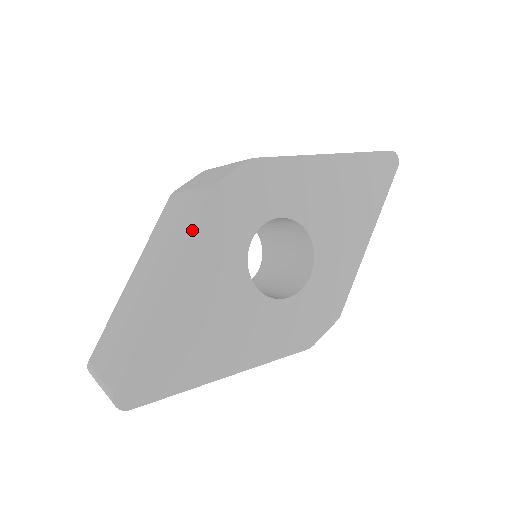
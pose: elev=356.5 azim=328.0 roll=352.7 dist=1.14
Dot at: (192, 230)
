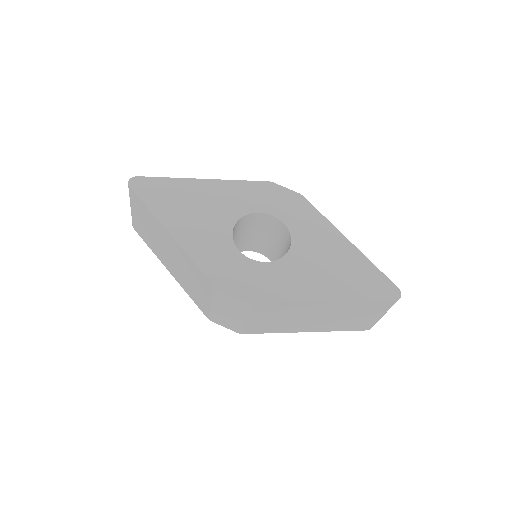
Dot at: (242, 181)
